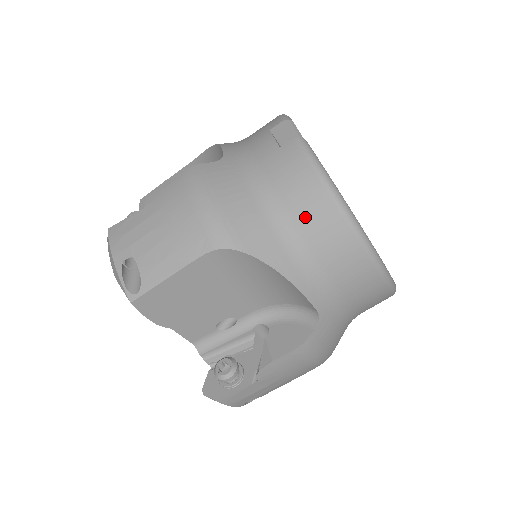
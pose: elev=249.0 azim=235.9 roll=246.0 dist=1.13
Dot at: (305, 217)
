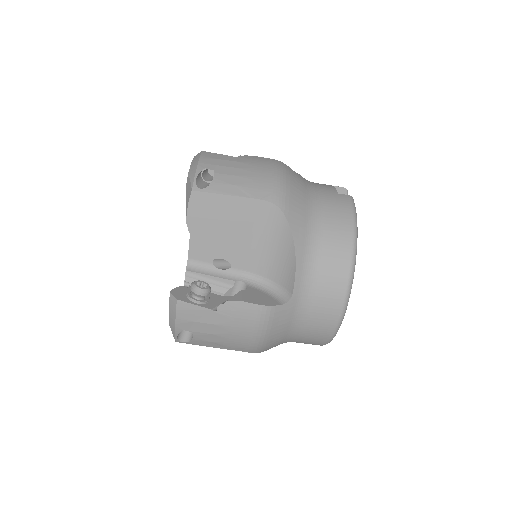
Dot at: (330, 233)
